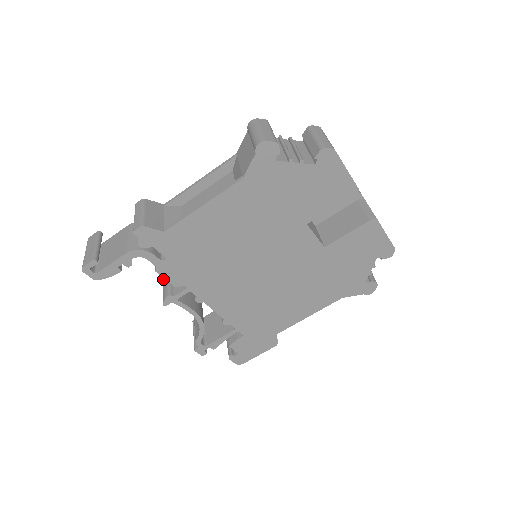
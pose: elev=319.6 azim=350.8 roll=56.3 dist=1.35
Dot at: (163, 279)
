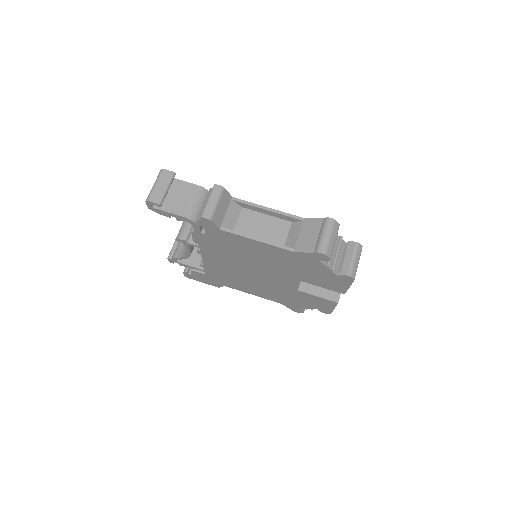
Dot at: occluded
